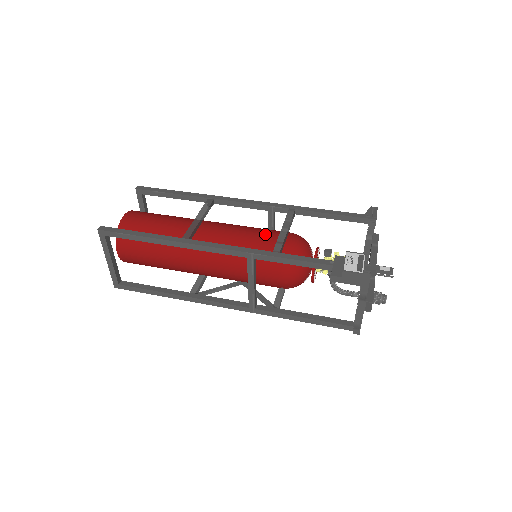
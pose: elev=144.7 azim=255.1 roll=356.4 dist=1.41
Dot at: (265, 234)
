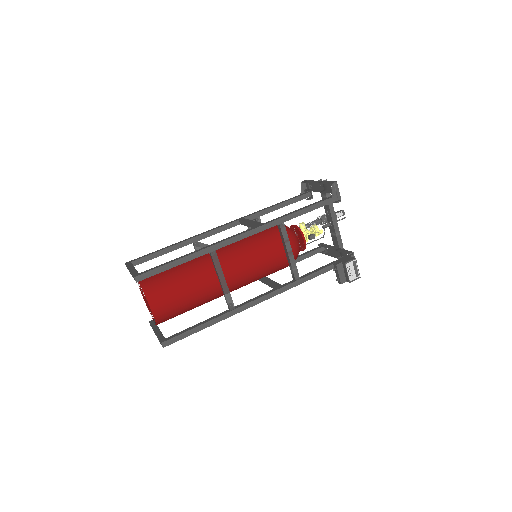
Dot at: (272, 257)
